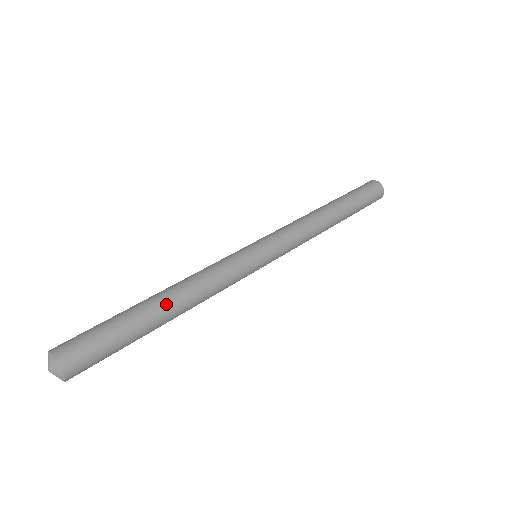
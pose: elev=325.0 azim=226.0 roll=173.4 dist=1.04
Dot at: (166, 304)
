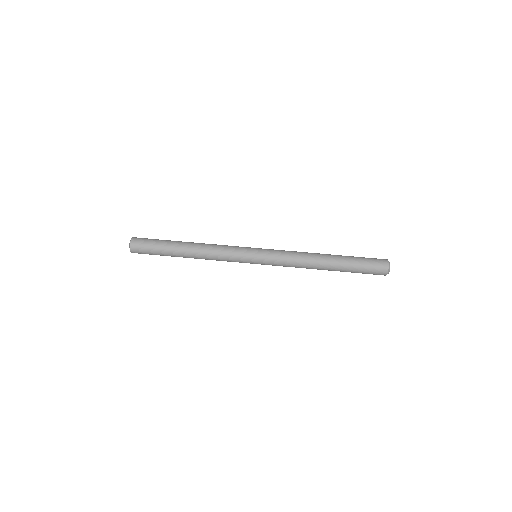
Dot at: (186, 253)
